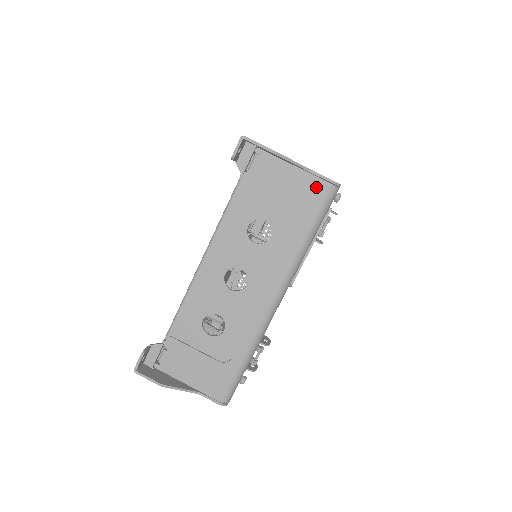
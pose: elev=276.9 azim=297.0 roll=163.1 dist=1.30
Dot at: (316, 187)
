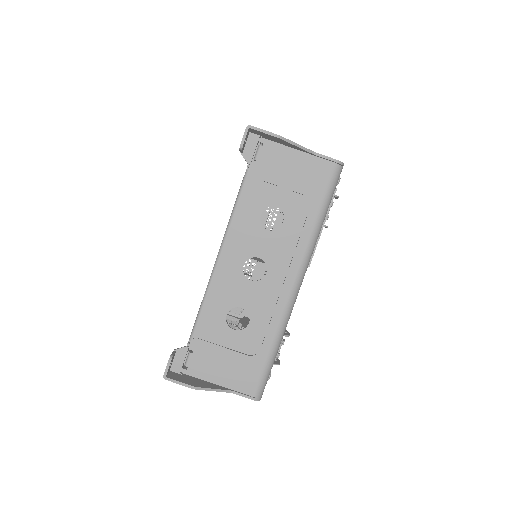
Dot at: (322, 168)
